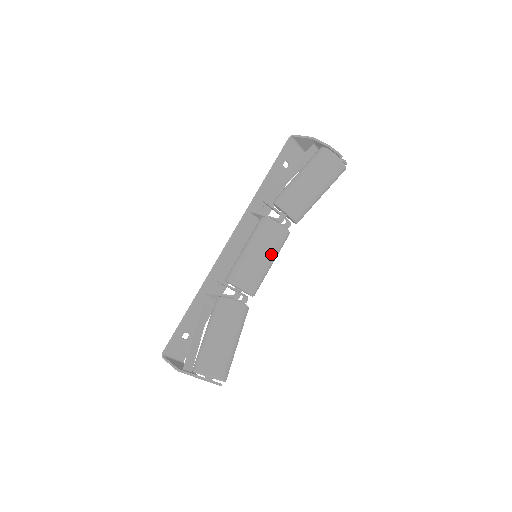
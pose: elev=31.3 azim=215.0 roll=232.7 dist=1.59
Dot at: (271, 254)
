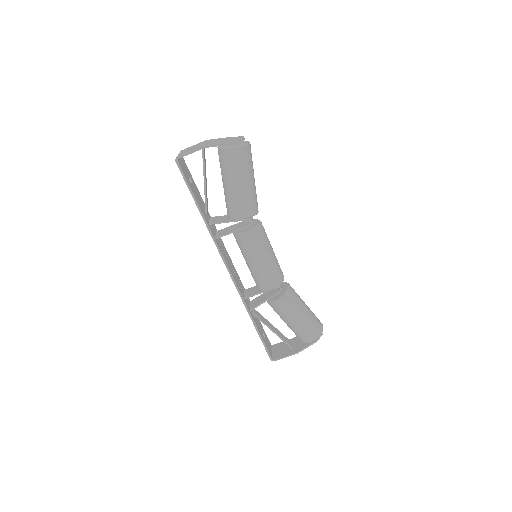
Dot at: (270, 246)
